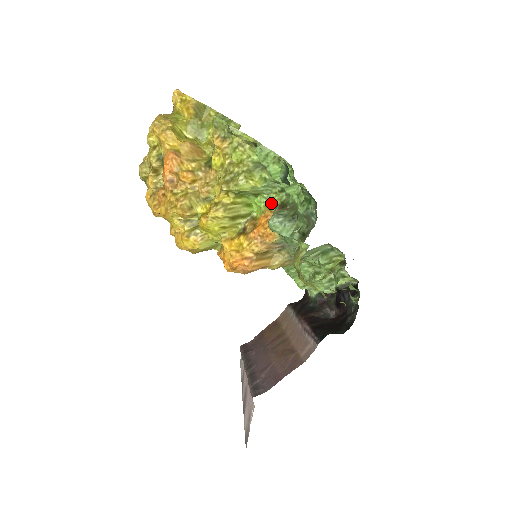
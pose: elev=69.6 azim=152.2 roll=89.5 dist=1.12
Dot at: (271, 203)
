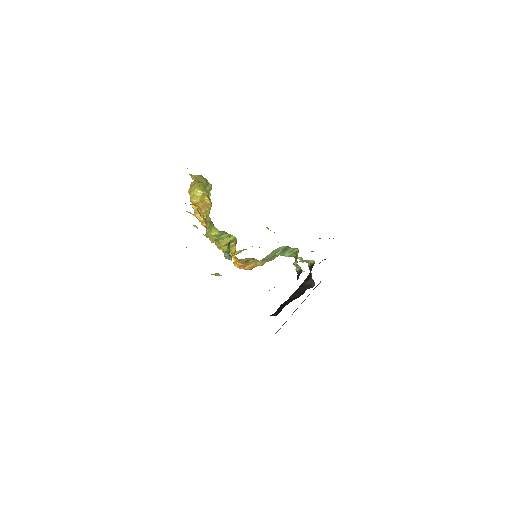
Dot at: occluded
